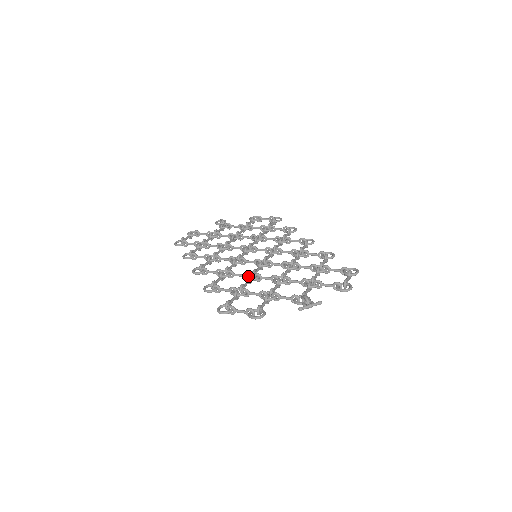
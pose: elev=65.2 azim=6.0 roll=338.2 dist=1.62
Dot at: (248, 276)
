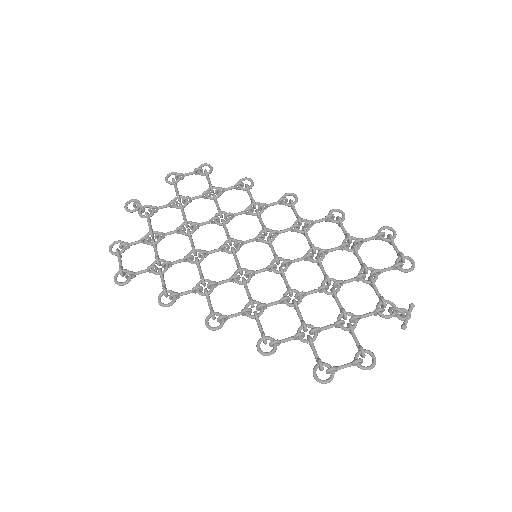
Dot at: (295, 304)
